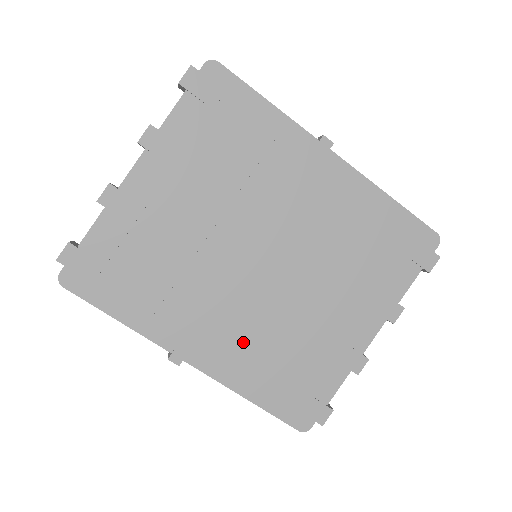
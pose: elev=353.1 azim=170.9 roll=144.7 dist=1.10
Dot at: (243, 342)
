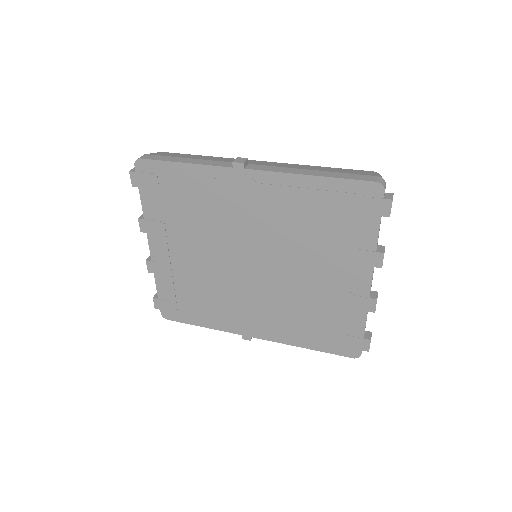
Dot at: (277, 317)
